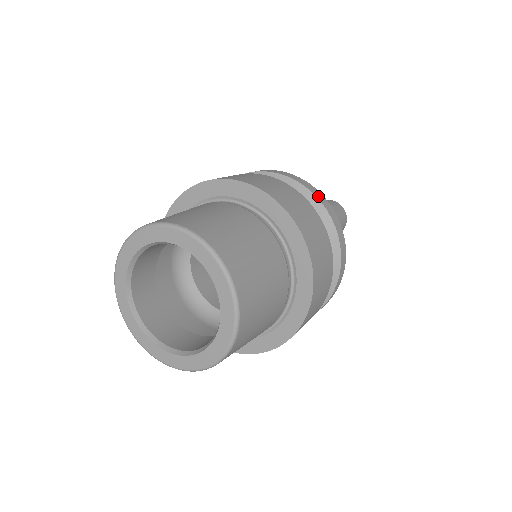
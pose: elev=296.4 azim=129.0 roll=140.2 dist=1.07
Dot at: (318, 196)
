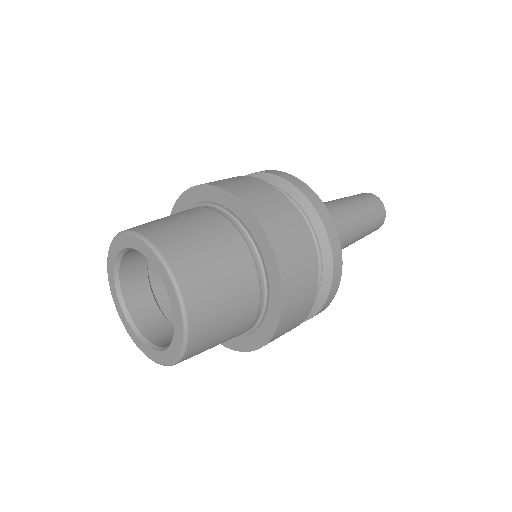
Dot at: (307, 194)
